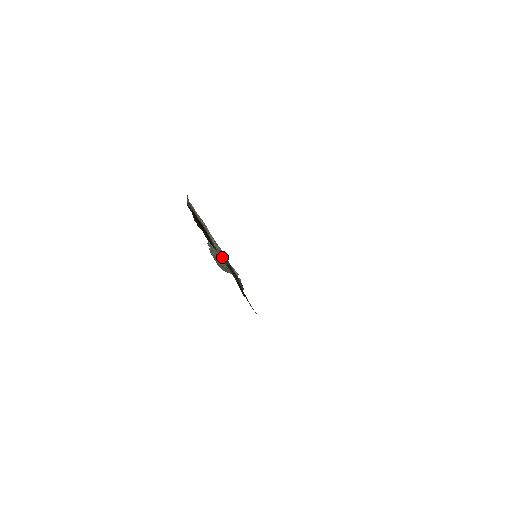
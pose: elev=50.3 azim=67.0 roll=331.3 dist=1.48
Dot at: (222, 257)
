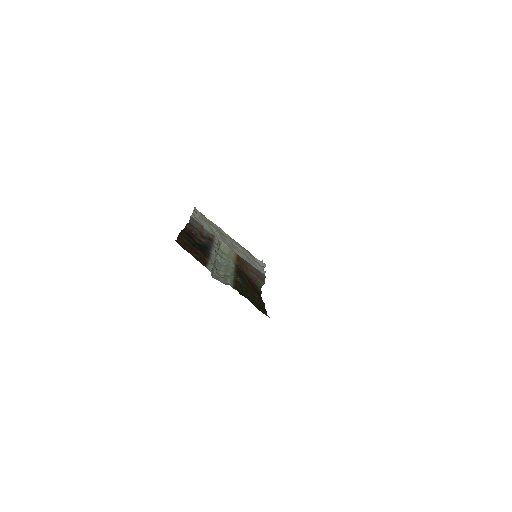
Dot at: (231, 262)
